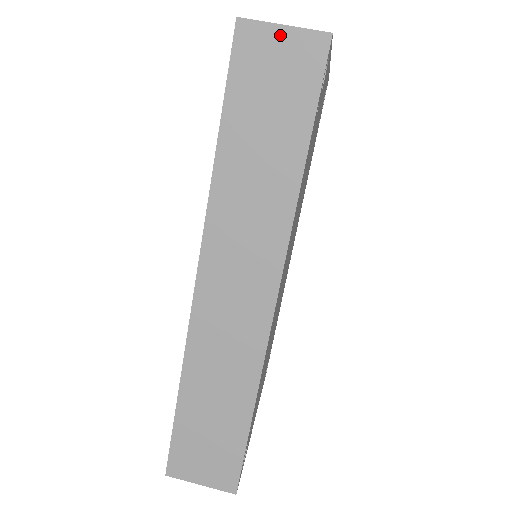
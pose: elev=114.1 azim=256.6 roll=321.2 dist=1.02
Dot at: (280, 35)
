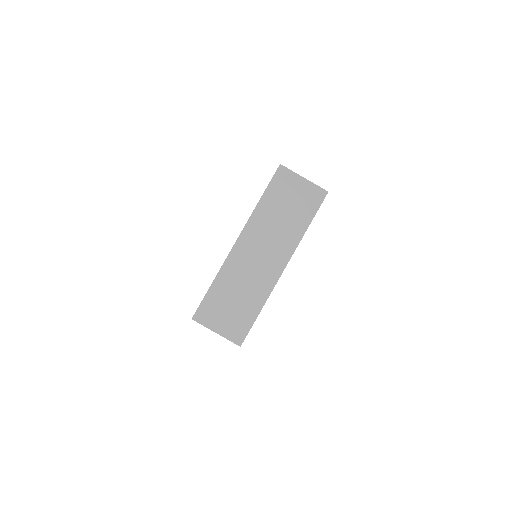
Dot at: (215, 331)
